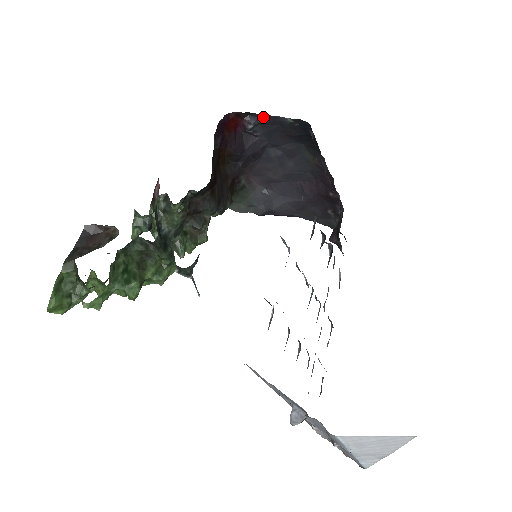
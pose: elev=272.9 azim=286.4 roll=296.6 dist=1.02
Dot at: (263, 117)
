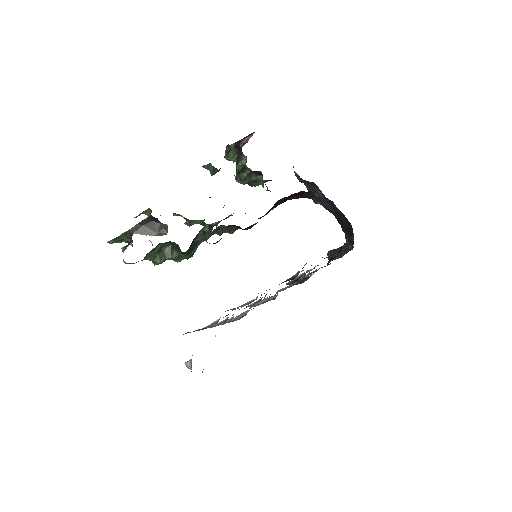
Dot at: occluded
